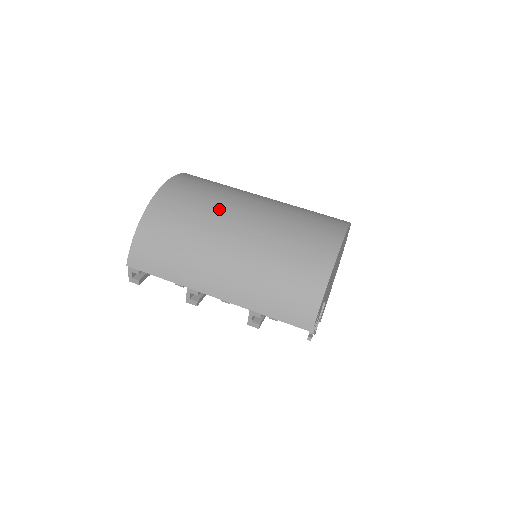
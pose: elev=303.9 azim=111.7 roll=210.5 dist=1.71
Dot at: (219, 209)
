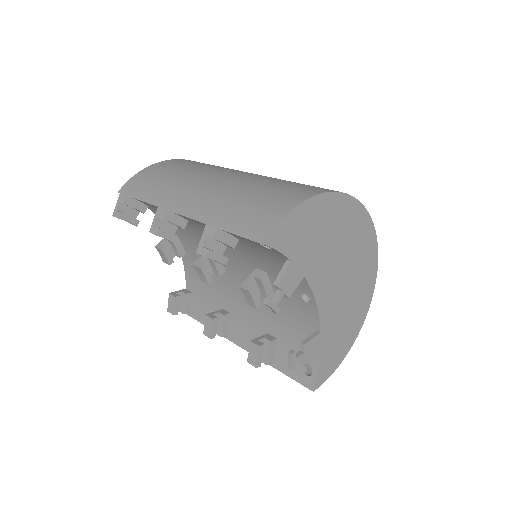
Dot at: occluded
